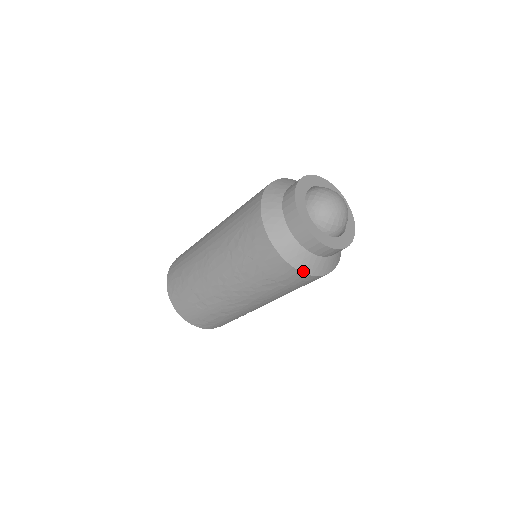
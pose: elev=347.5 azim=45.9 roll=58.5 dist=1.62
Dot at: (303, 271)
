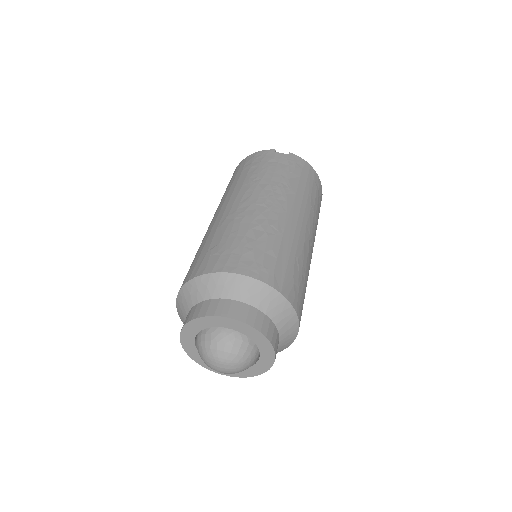
Dot at: occluded
